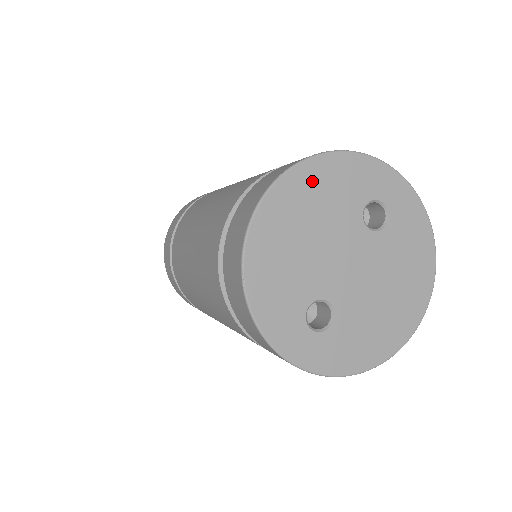
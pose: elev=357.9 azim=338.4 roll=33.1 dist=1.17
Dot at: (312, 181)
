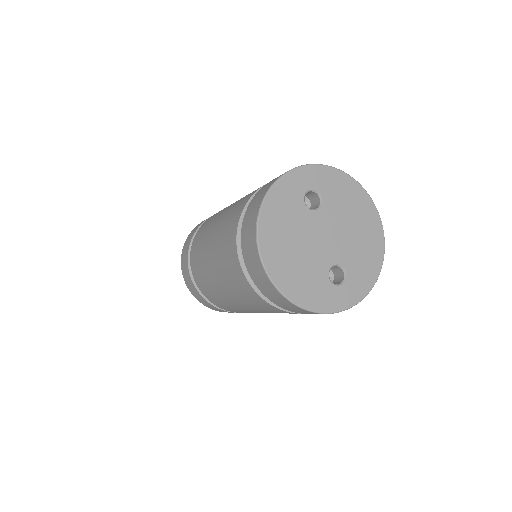
Dot at: (271, 223)
